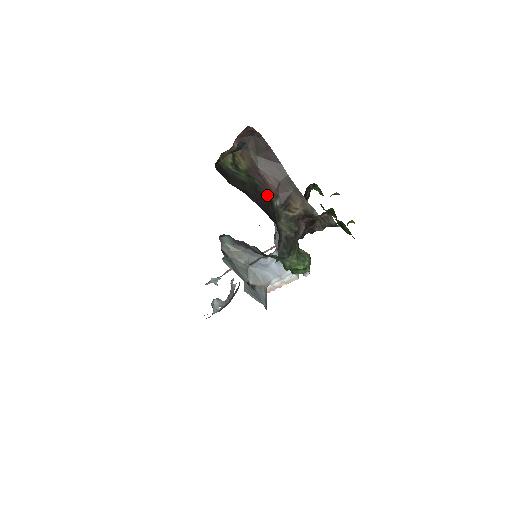
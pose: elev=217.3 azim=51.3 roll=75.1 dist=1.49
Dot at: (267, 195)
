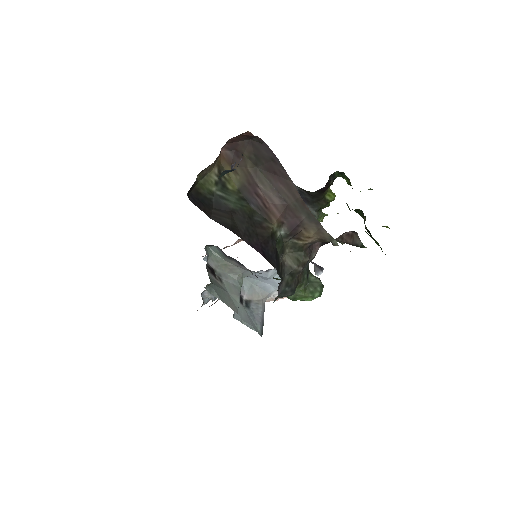
Dot at: (267, 226)
